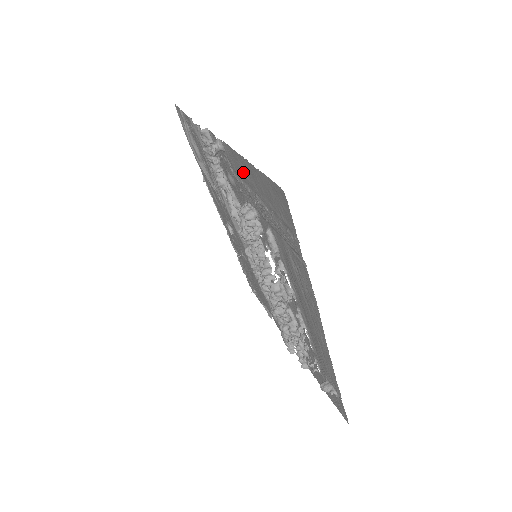
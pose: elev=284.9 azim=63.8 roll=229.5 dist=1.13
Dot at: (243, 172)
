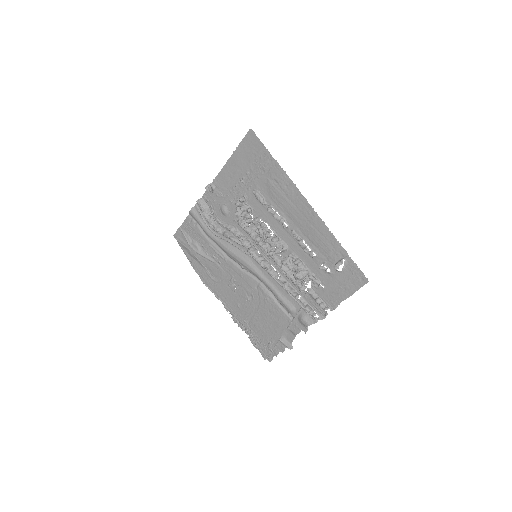
Dot at: (229, 177)
